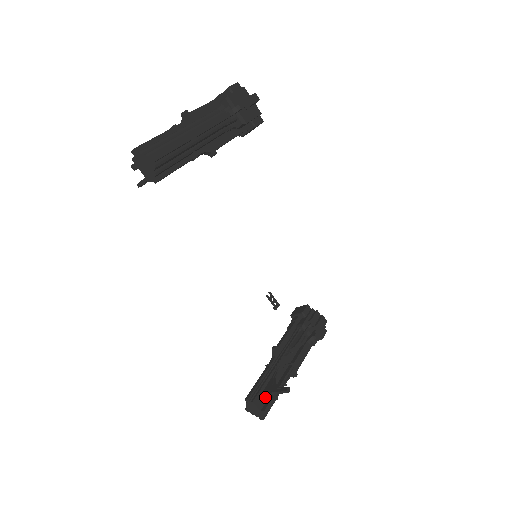
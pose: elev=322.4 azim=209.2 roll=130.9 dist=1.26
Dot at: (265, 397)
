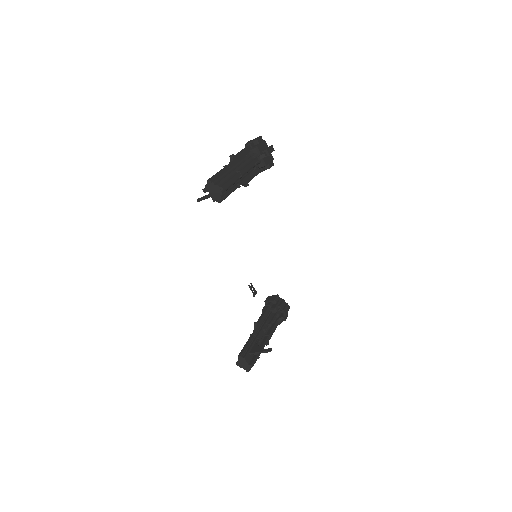
Dot at: (251, 356)
